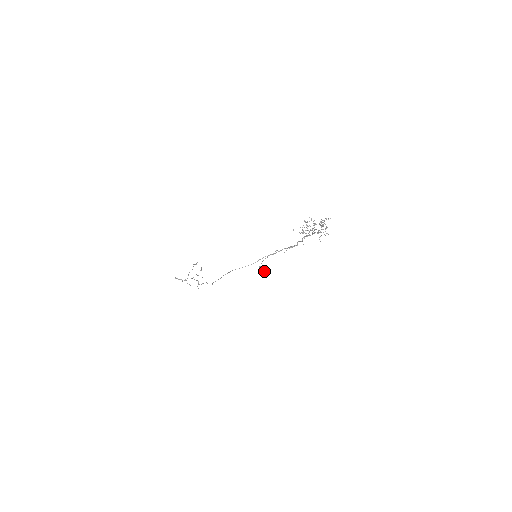
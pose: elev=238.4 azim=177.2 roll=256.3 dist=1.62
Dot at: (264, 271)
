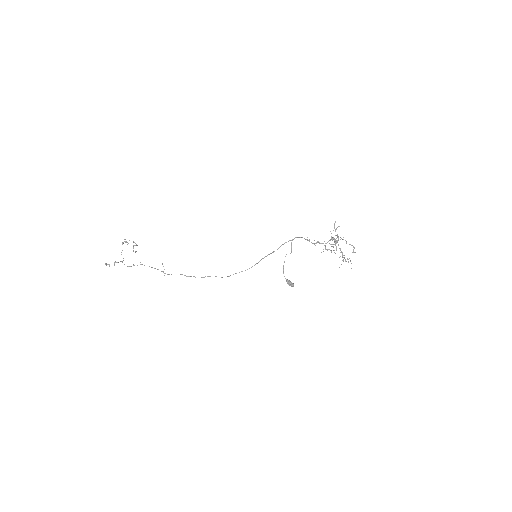
Dot at: occluded
